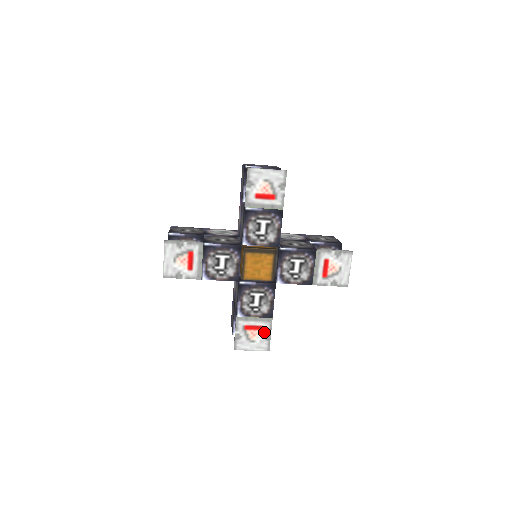
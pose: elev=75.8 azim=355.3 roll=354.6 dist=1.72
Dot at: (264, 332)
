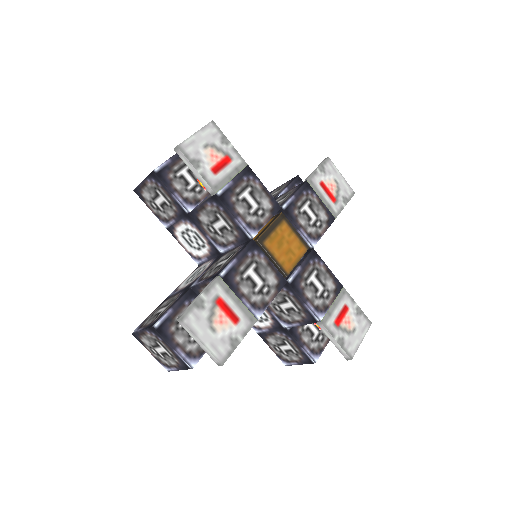
Dot at: (351, 309)
